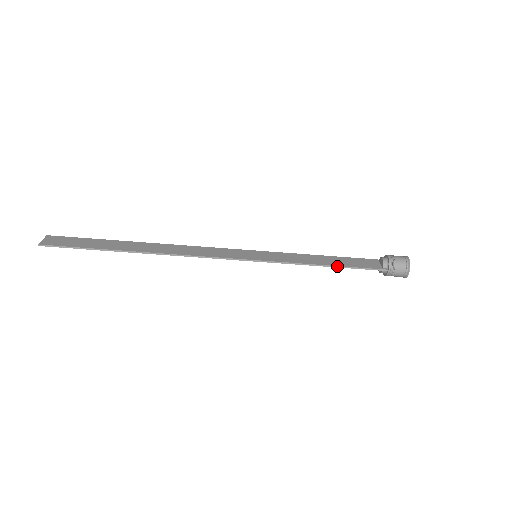
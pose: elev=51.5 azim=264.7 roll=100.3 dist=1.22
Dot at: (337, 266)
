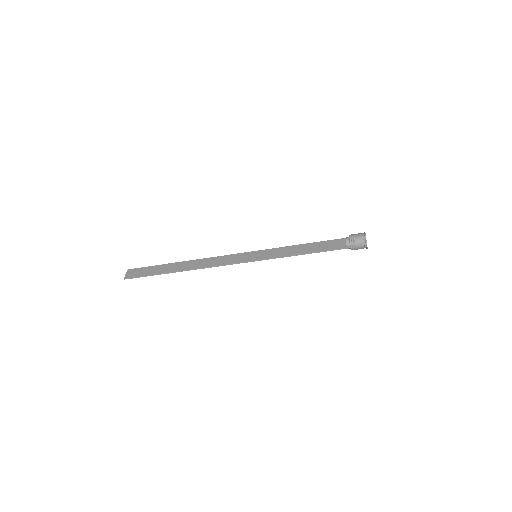
Dot at: occluded
